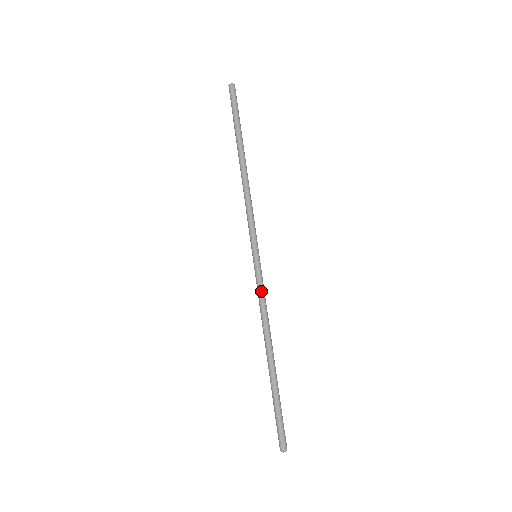
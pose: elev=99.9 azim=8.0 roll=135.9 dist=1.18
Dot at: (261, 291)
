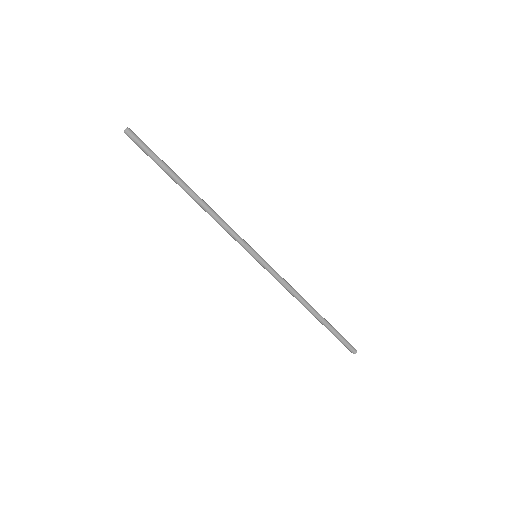
Dot at: (279, 276)
